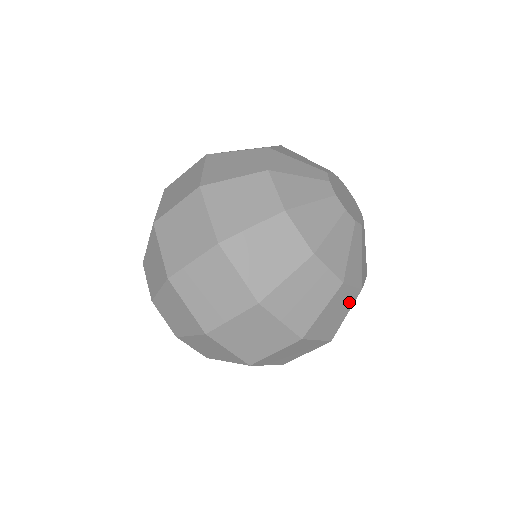
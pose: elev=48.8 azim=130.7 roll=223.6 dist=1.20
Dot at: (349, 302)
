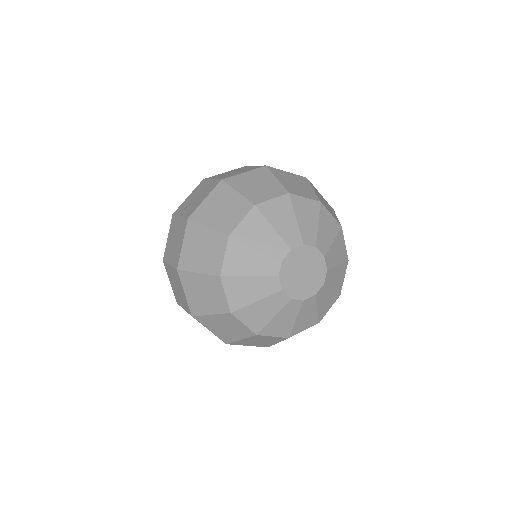
Dot at: occluded
